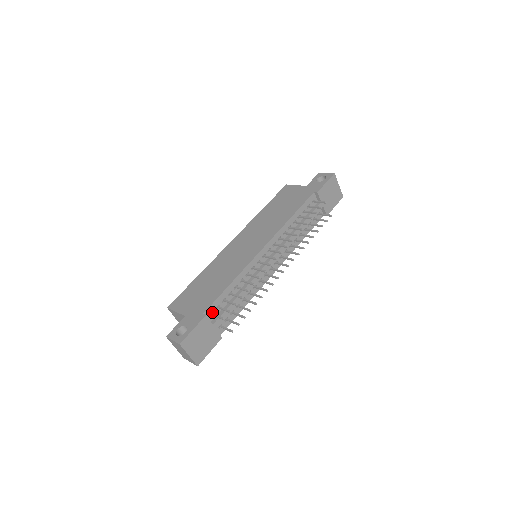
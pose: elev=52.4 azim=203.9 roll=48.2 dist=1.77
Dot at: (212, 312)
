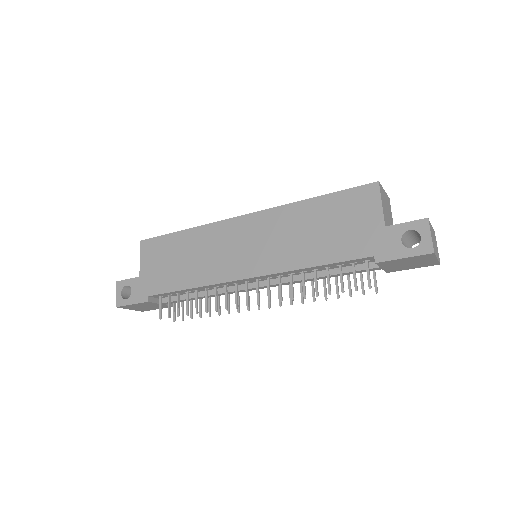
Dot at: occluded
